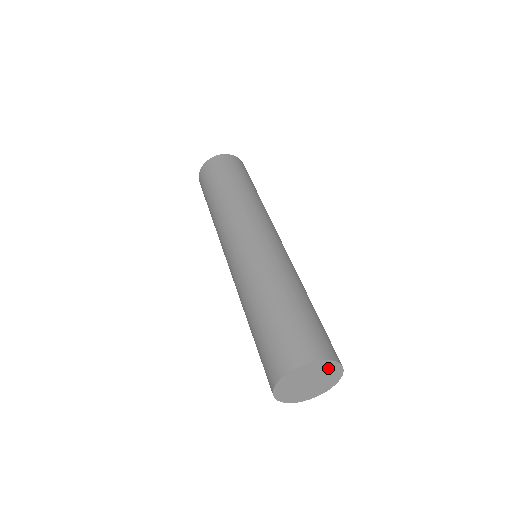
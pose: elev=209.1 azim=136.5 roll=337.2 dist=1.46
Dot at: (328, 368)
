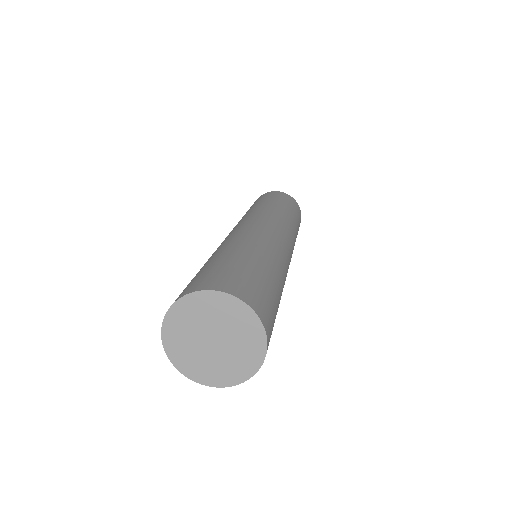
Dot at: (248, 332)
